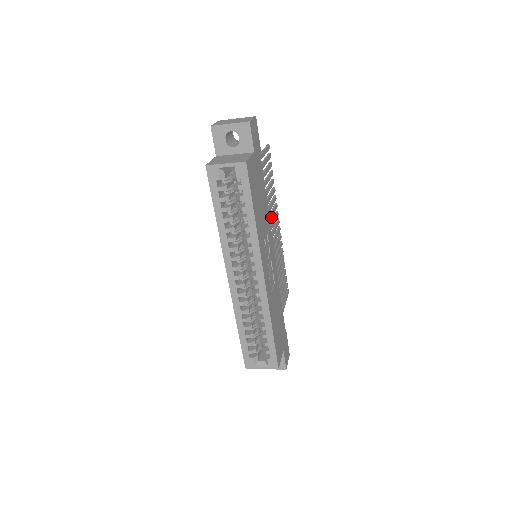
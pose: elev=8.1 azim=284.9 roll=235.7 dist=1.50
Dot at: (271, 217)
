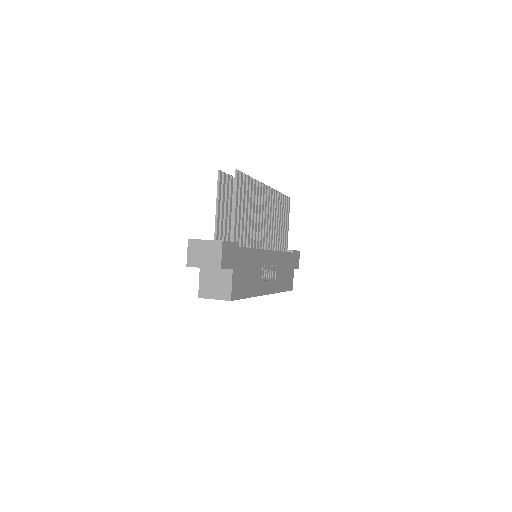
Dot at: (259, 216)
